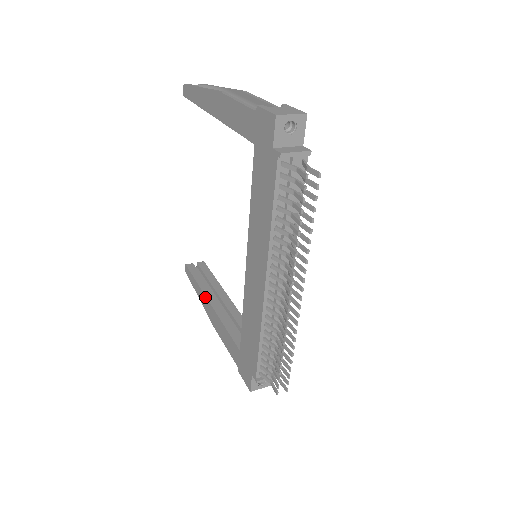
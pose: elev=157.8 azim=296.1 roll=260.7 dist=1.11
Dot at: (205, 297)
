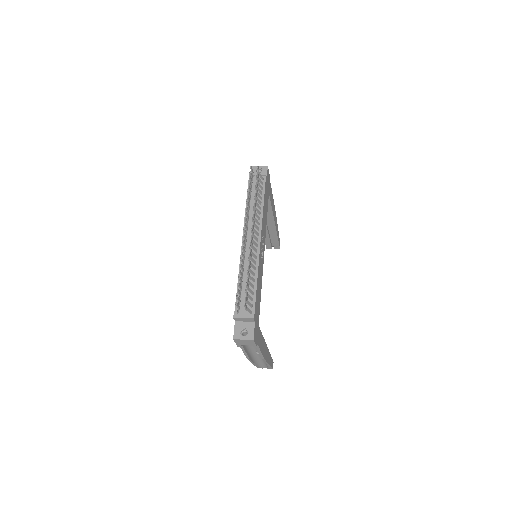
Dot at: occluded
